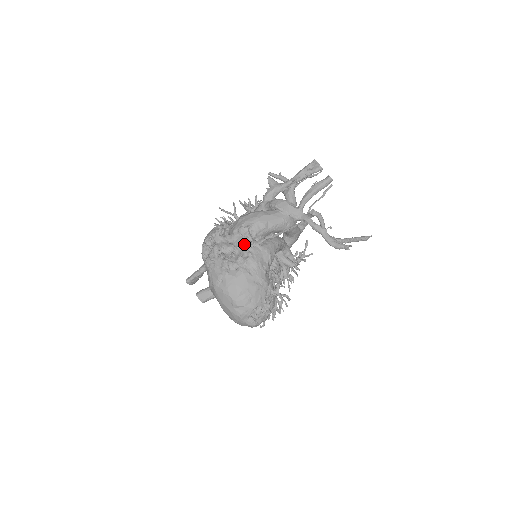
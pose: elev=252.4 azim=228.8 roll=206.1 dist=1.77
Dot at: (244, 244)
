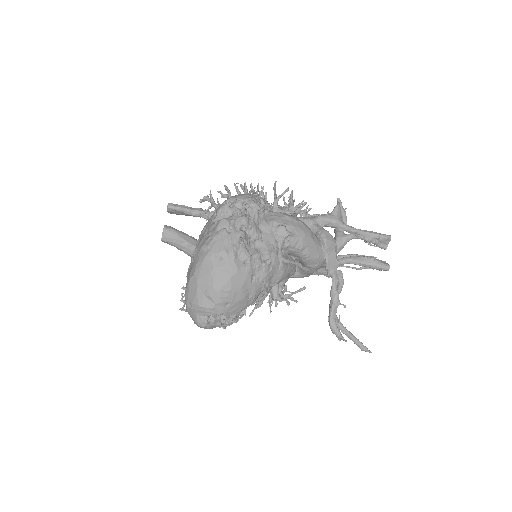
Dot at: (272, 245)
